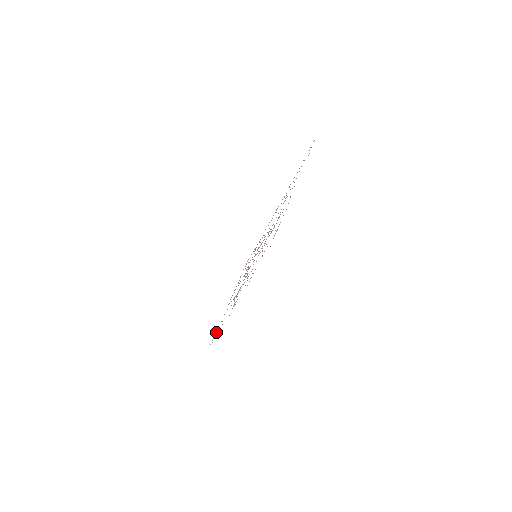
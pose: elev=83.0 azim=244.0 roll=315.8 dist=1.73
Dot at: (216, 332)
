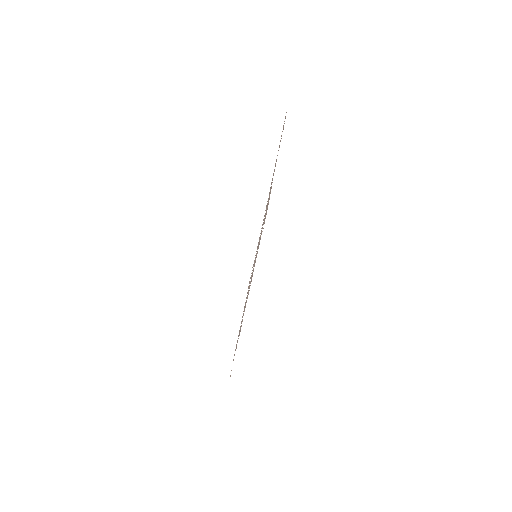
Dot at: occluded
